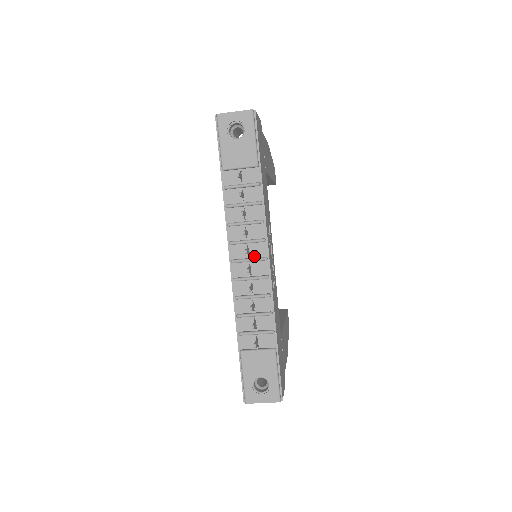
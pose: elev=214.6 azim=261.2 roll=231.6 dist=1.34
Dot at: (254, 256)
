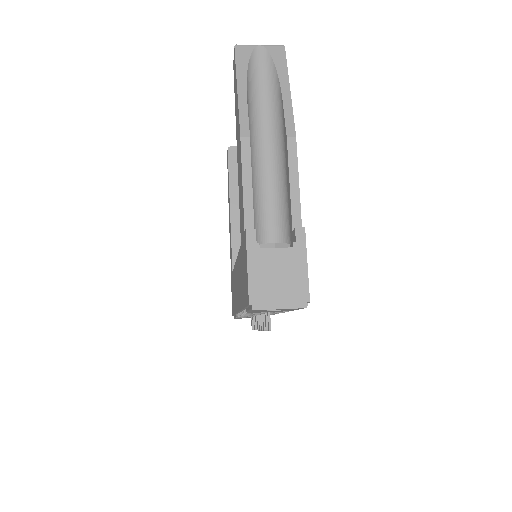
Dot at: occluded
